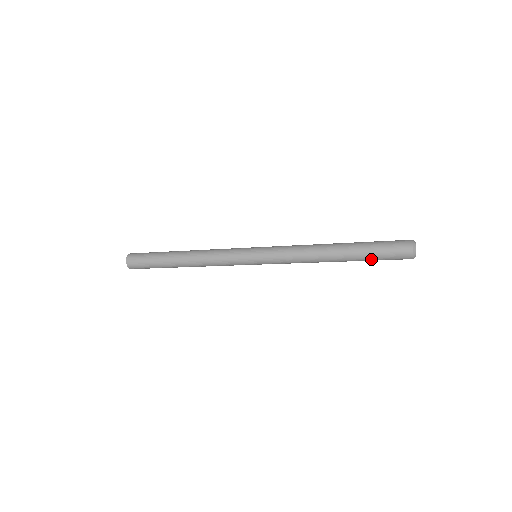
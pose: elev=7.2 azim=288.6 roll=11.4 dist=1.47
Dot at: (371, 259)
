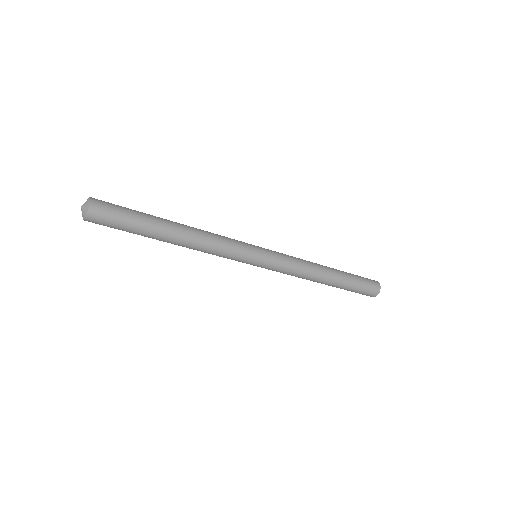
Dot at: (348, 290)
